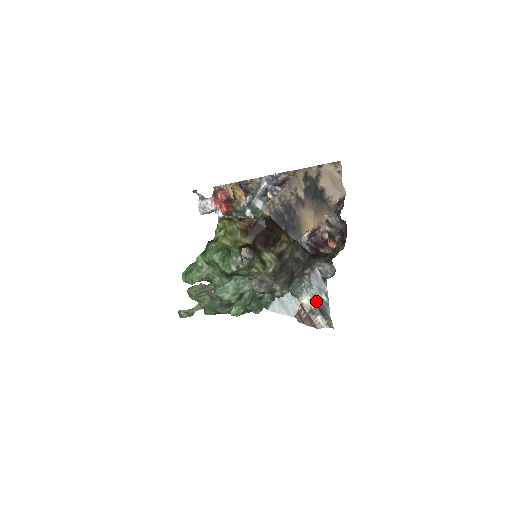
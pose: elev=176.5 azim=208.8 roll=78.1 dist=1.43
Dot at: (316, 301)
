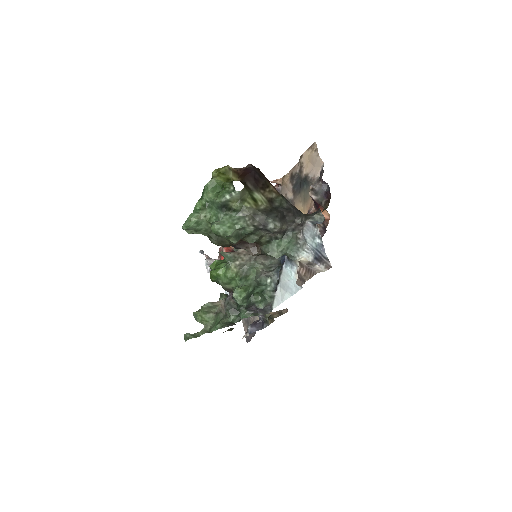
Dot at: (312, 253)
